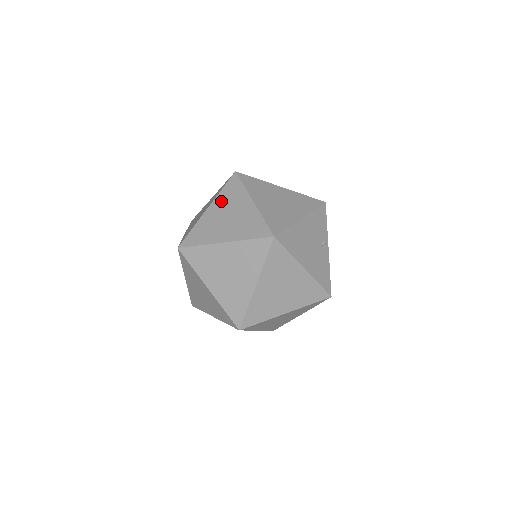
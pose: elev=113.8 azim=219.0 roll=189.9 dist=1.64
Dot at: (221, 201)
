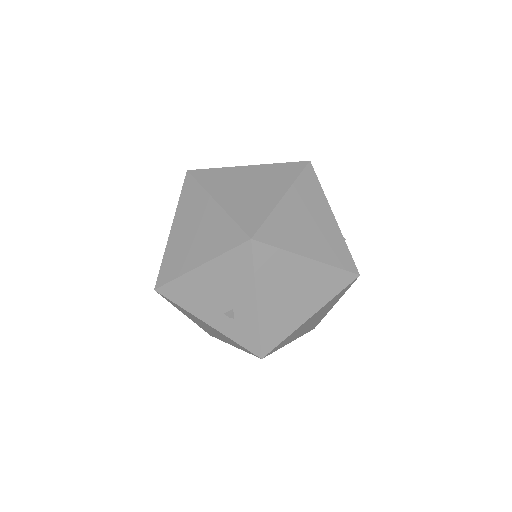
Dot at: occluded
